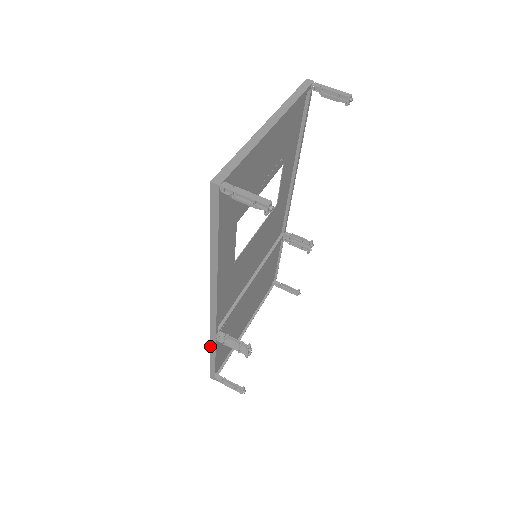
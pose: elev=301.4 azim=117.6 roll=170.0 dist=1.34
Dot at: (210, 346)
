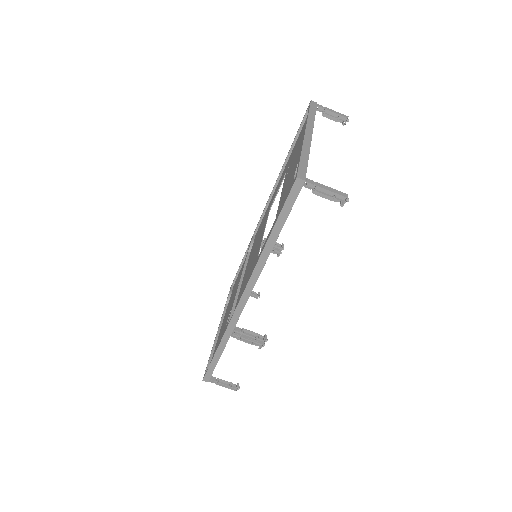
Dot at: (220, 344)
